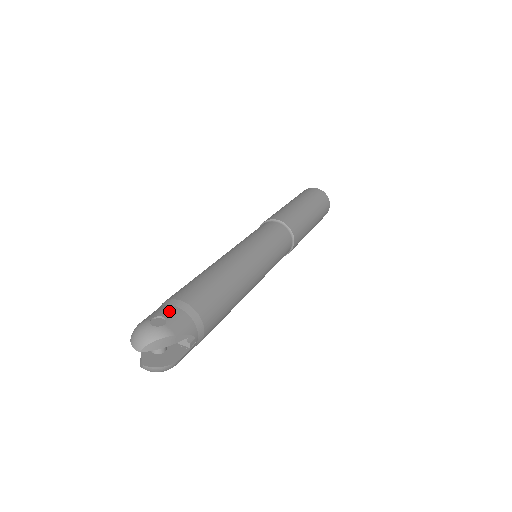
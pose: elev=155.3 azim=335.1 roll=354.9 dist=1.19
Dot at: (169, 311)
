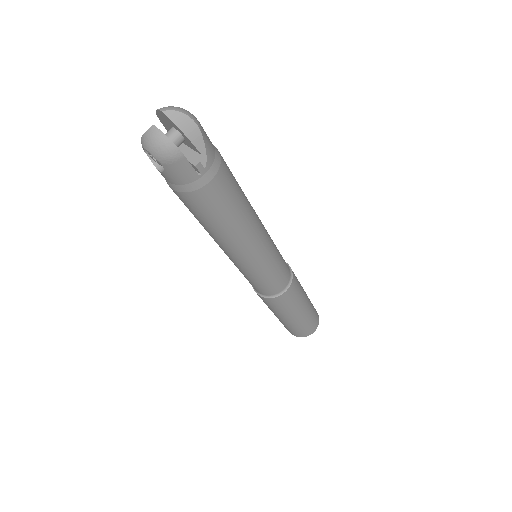
Dot at: occluded
